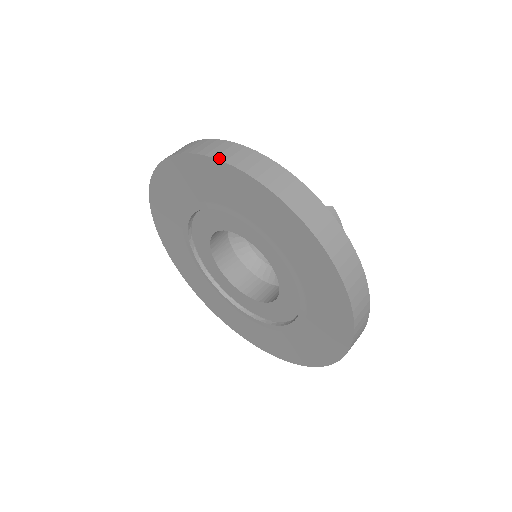
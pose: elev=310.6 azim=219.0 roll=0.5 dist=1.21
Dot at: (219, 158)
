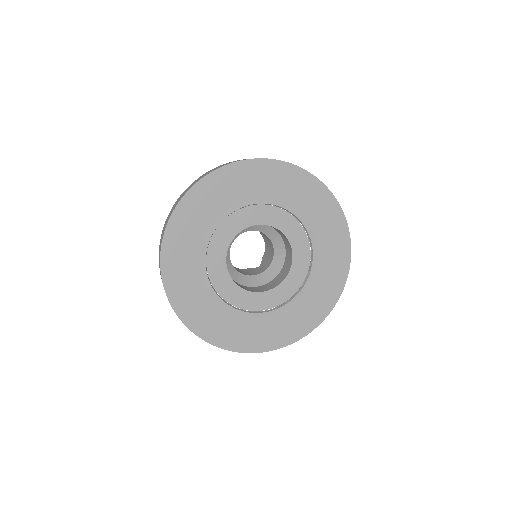
Dot at: occluded
